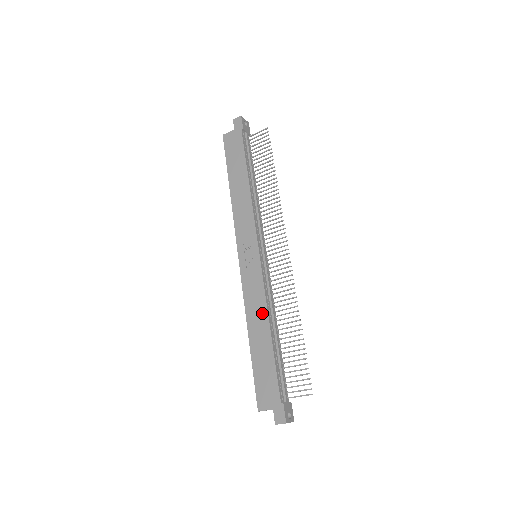
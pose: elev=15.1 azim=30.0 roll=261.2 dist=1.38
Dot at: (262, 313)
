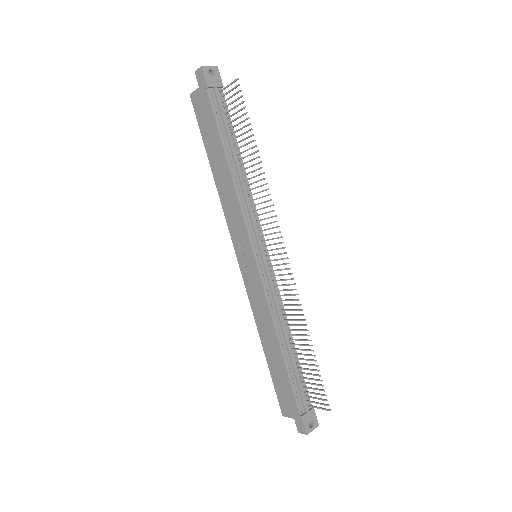
Dot at: (269, 326)
